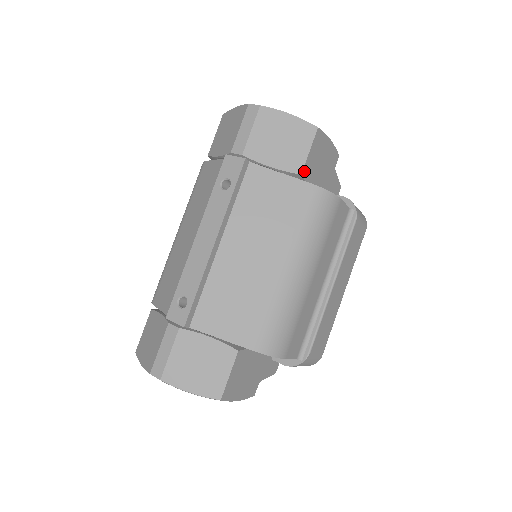
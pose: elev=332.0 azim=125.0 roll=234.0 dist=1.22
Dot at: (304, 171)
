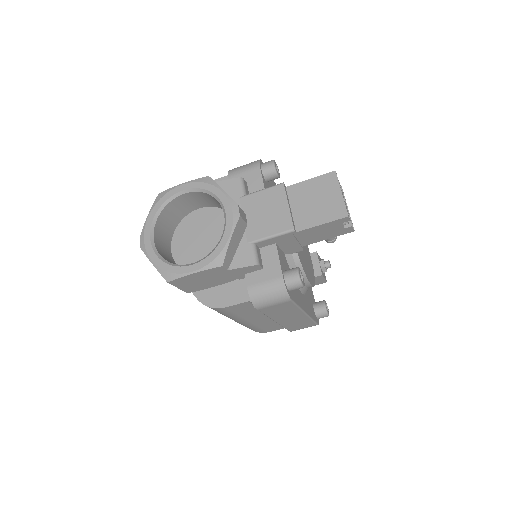
Dot at: (188, 291)
